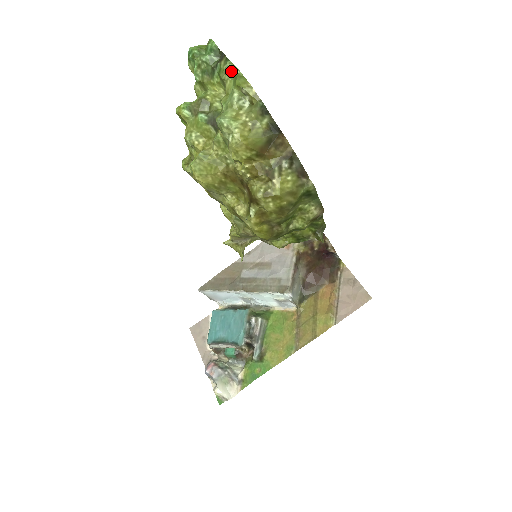
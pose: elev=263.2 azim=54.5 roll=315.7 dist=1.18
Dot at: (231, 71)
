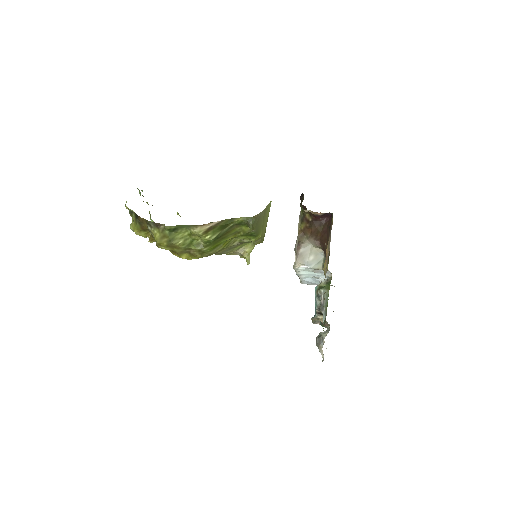
Dot at: occluded
